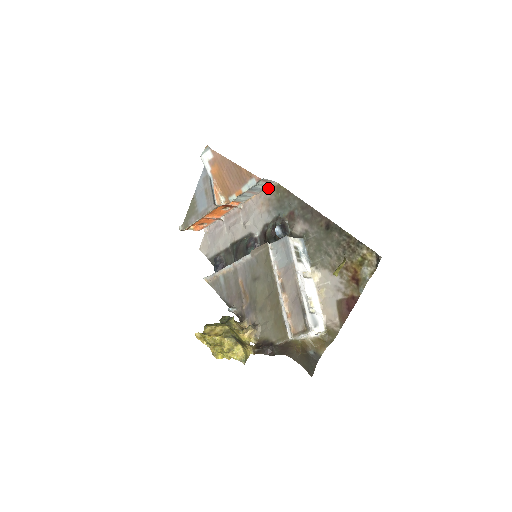
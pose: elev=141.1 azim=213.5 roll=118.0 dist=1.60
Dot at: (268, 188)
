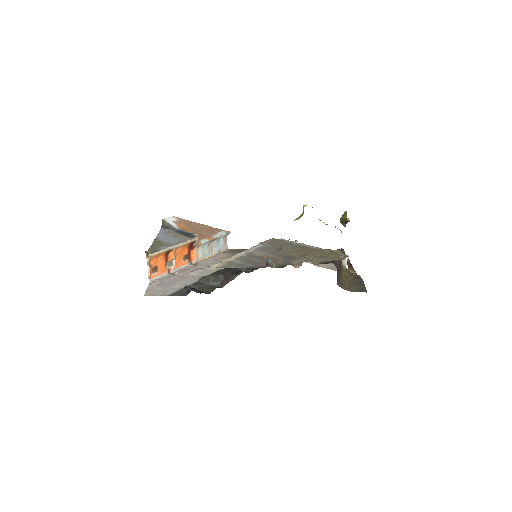
Dot at: (222, 252)
